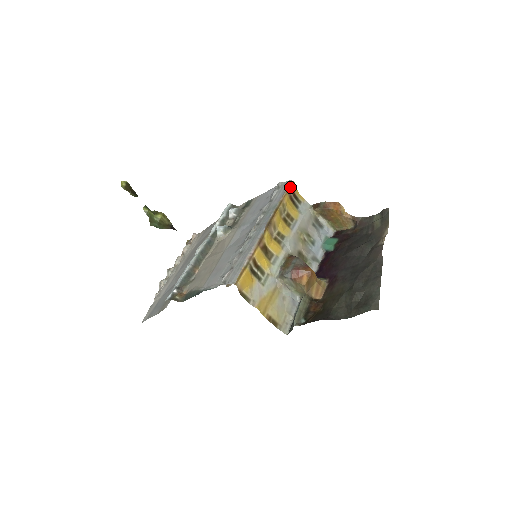
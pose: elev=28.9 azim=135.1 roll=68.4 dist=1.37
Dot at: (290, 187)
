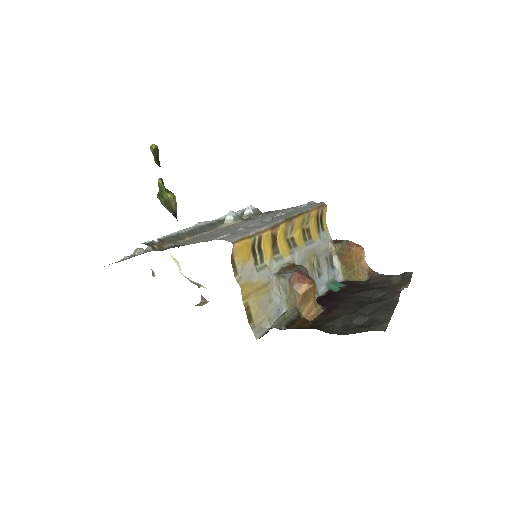
Dot at: (322, 206)
